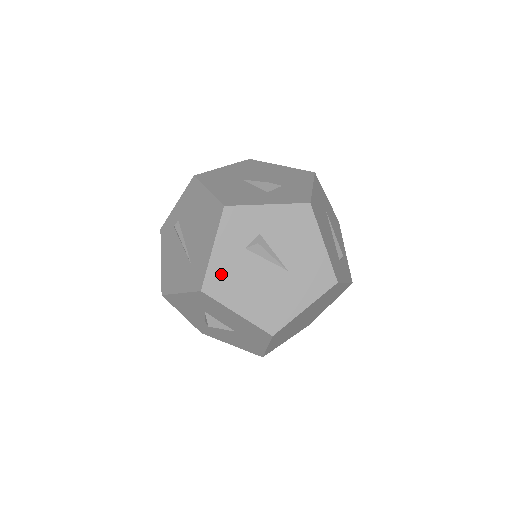
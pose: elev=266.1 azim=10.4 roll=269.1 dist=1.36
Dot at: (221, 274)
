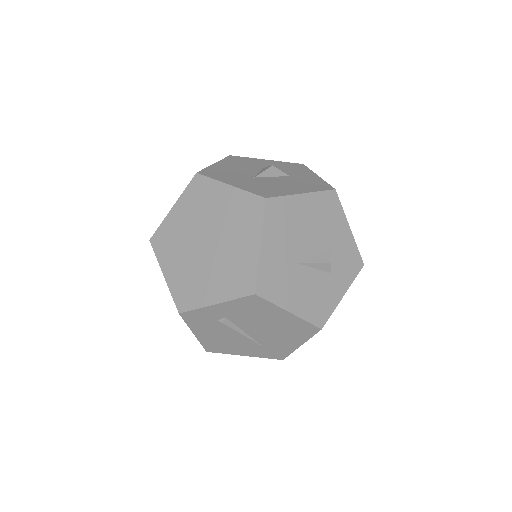
Dot at: occluded
